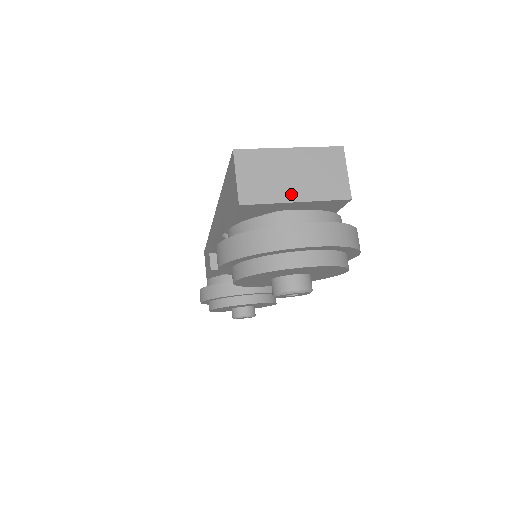
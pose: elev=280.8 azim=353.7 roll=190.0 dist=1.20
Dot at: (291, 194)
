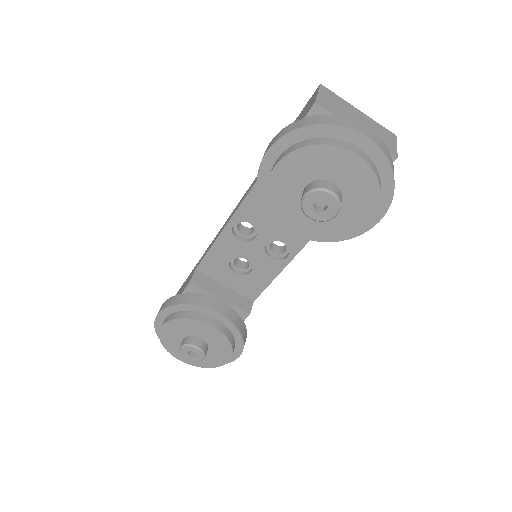
Dot at: occluded
